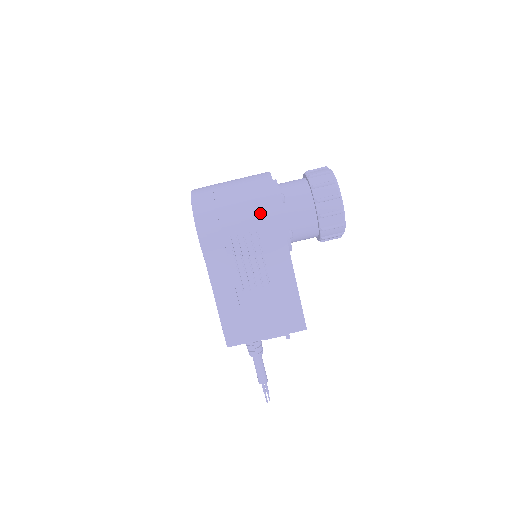
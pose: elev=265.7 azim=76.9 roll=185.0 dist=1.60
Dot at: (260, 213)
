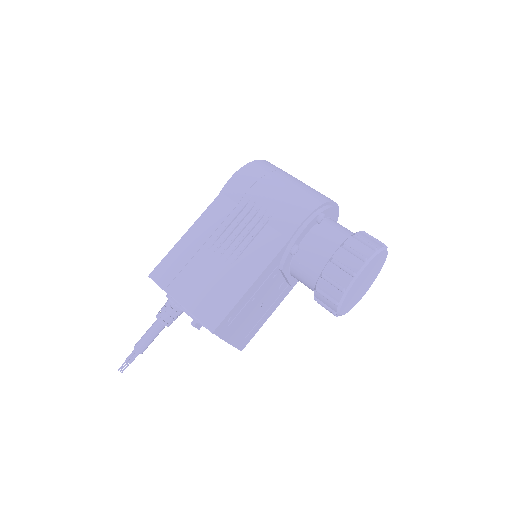
Dot at: (290, 204)
